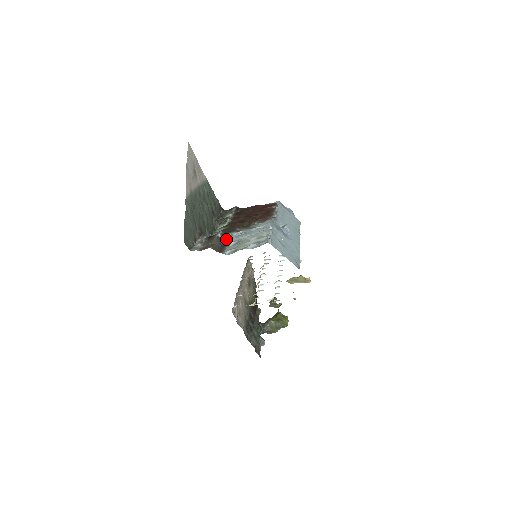
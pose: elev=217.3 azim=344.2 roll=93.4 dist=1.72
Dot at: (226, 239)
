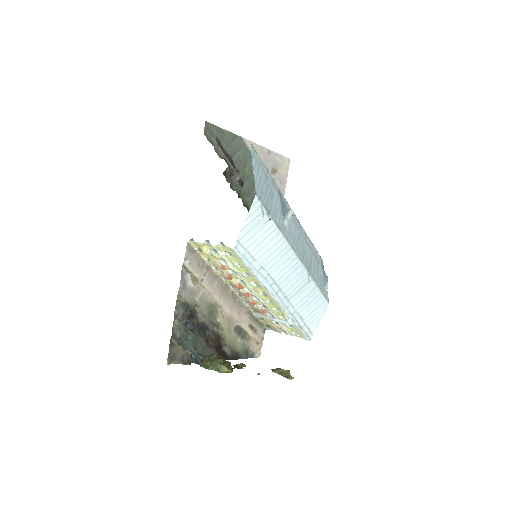
Dot at: (237, 171)
